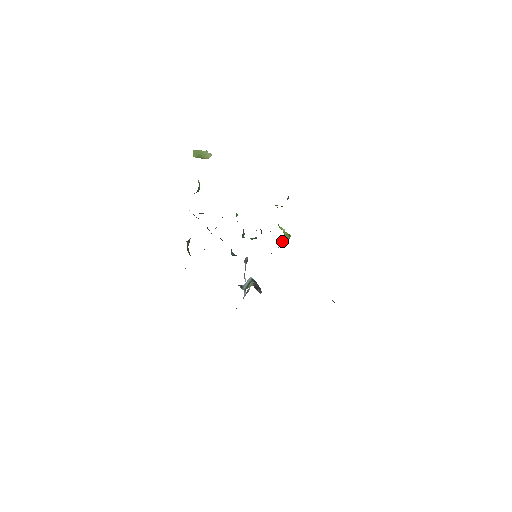
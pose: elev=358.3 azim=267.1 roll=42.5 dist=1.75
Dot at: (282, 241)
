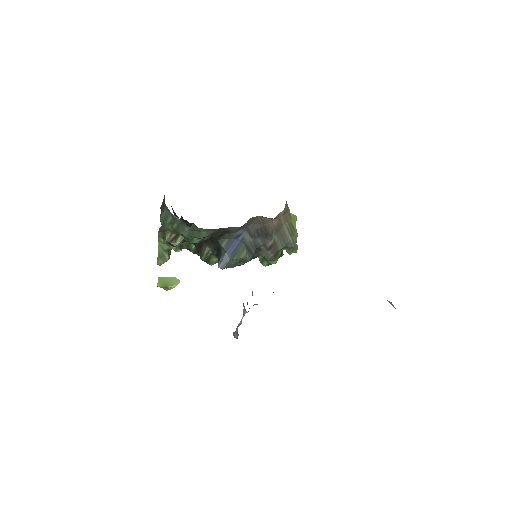
Dot at: (289, 214)
